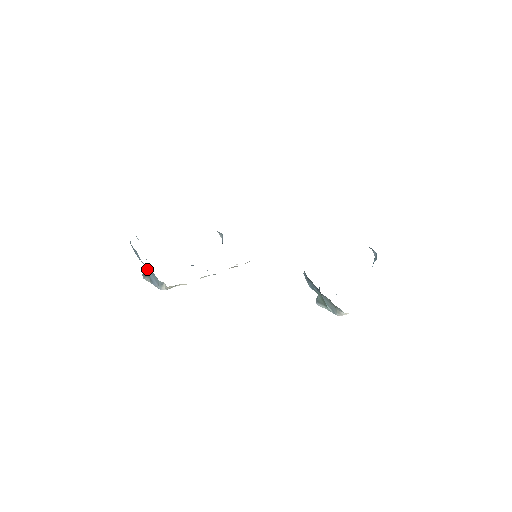
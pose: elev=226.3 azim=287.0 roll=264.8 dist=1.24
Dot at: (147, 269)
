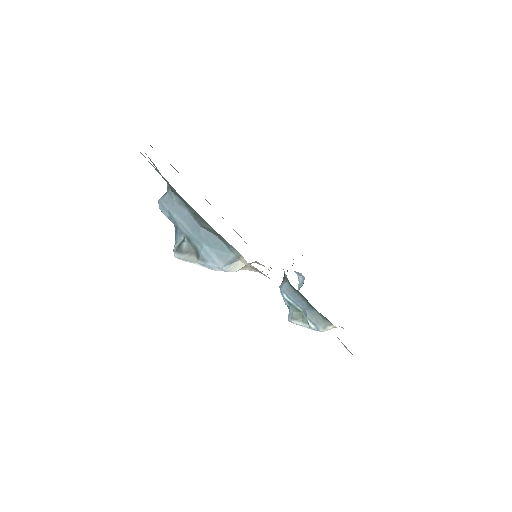
Dot at: (202, 239)
